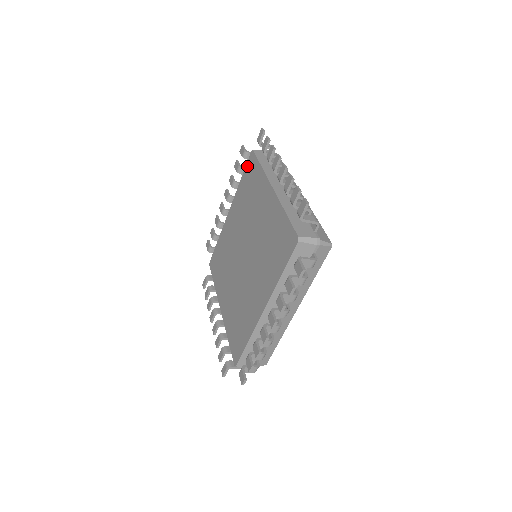
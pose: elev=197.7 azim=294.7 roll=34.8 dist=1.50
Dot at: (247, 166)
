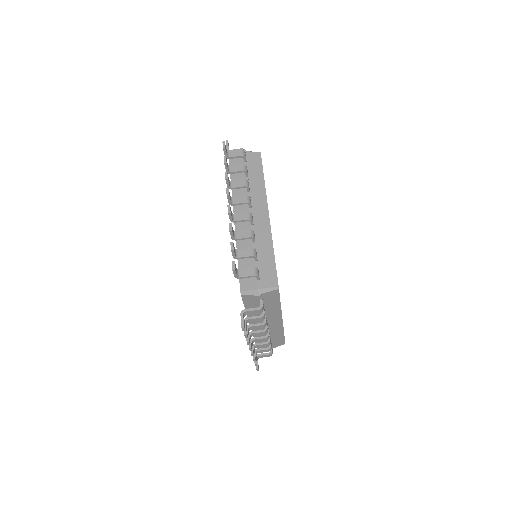
Dot at: occluded
